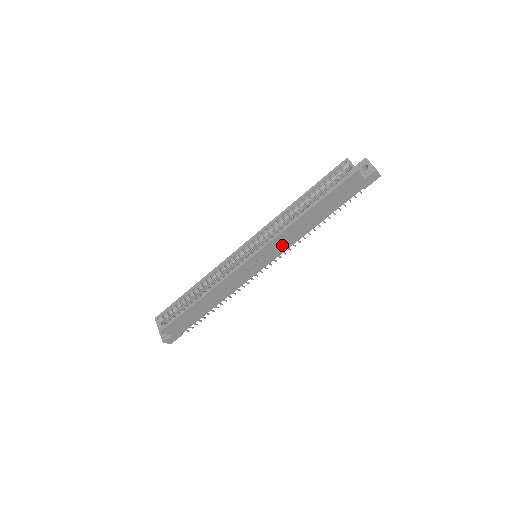
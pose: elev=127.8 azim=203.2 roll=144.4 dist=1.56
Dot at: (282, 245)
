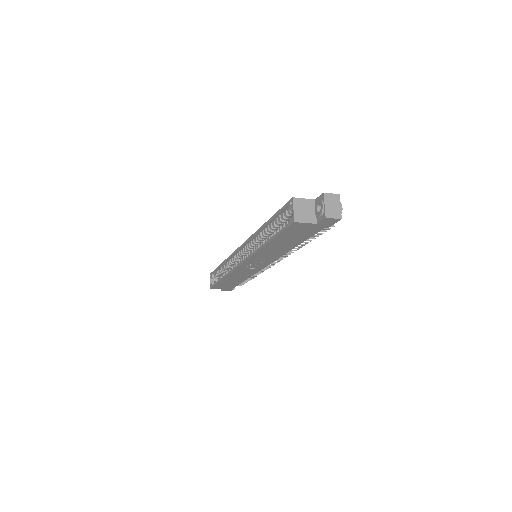
Dot at: (268, 257)
